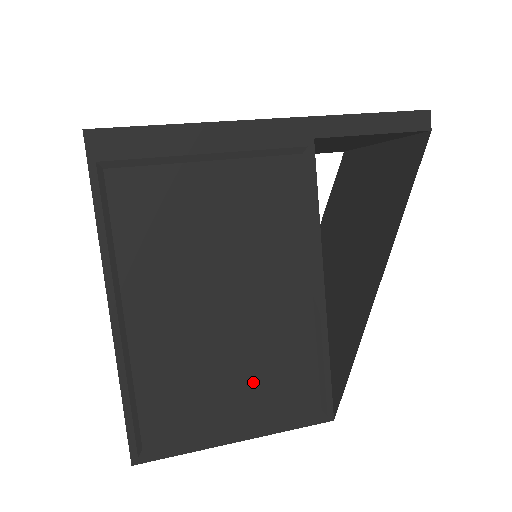
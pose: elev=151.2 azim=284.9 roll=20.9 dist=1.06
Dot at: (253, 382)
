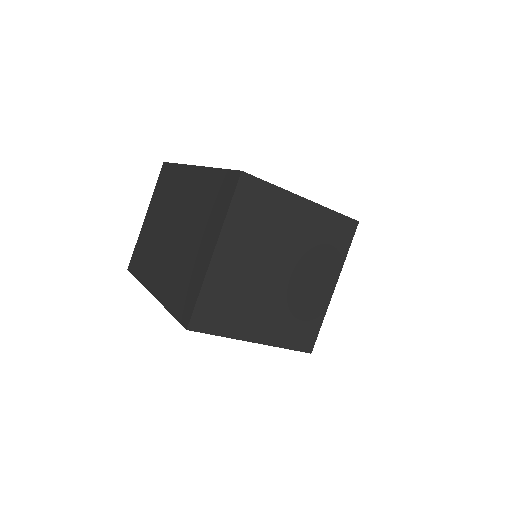
Dot at: occluded
